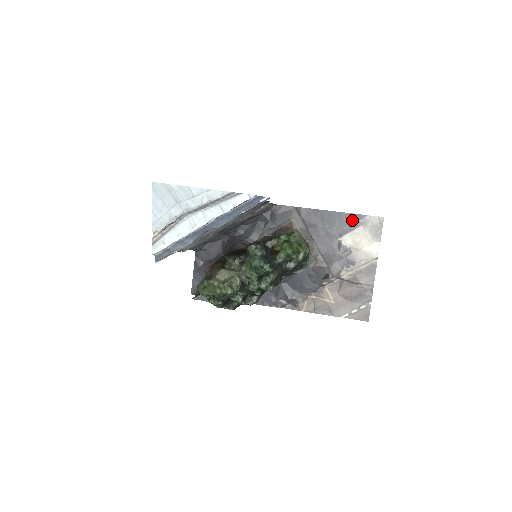
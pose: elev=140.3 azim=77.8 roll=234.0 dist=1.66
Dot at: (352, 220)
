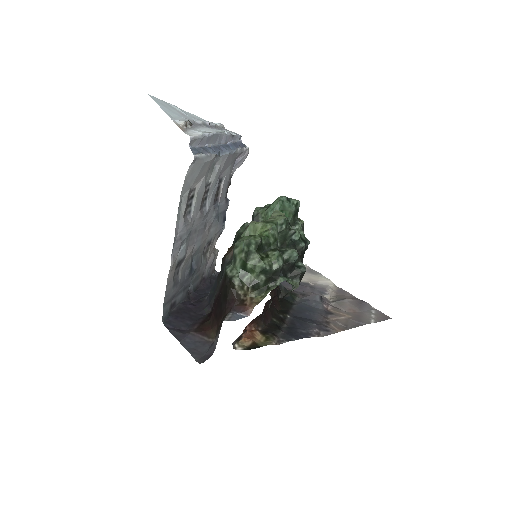
Dot at: occluded
